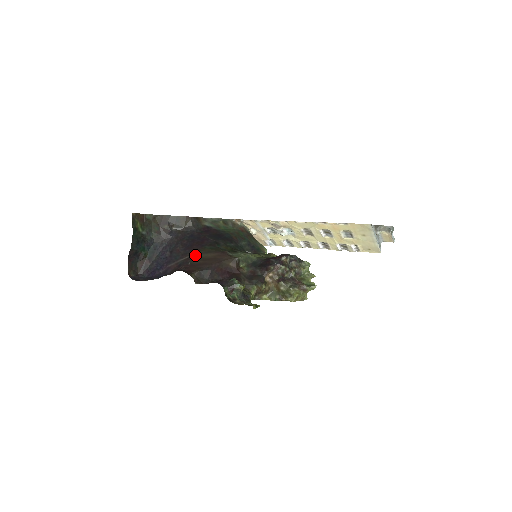
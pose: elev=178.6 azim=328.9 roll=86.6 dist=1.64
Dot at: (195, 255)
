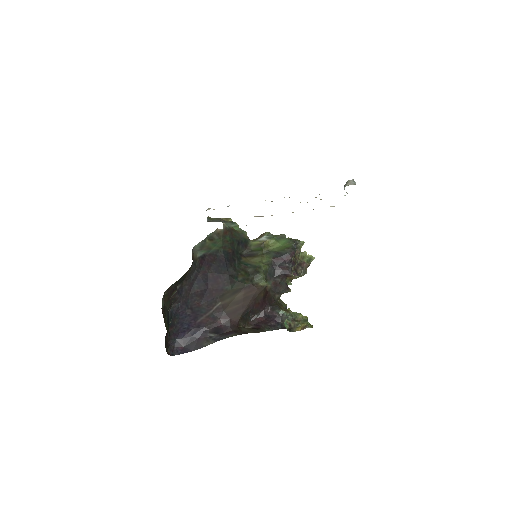
Dot at: (223, 302)
